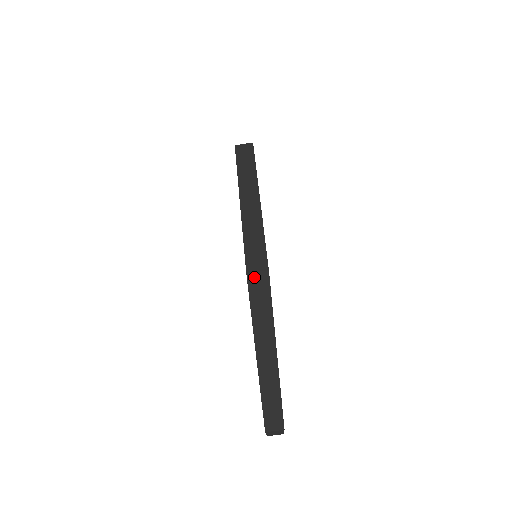
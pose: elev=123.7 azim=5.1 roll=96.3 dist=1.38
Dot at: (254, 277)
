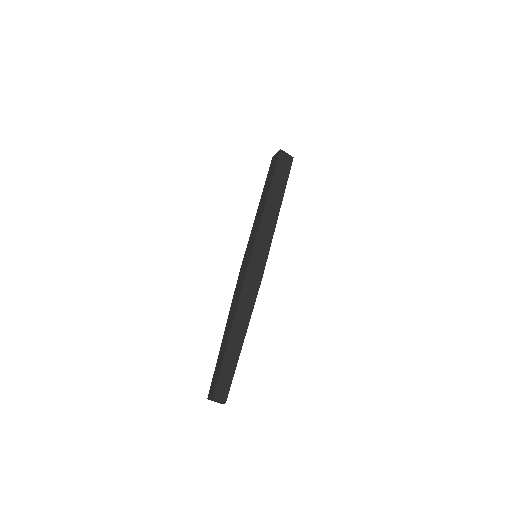
Dot at: (240, 276)
